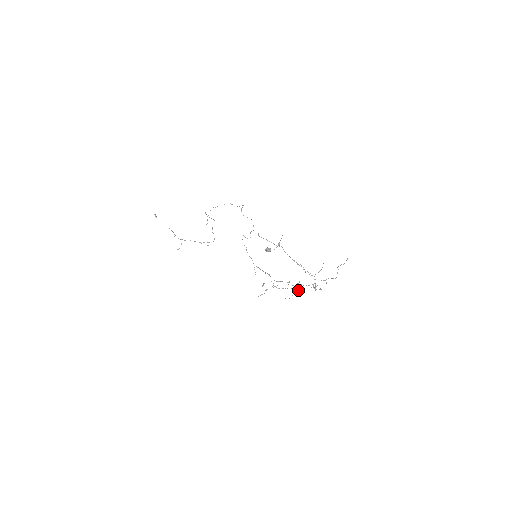
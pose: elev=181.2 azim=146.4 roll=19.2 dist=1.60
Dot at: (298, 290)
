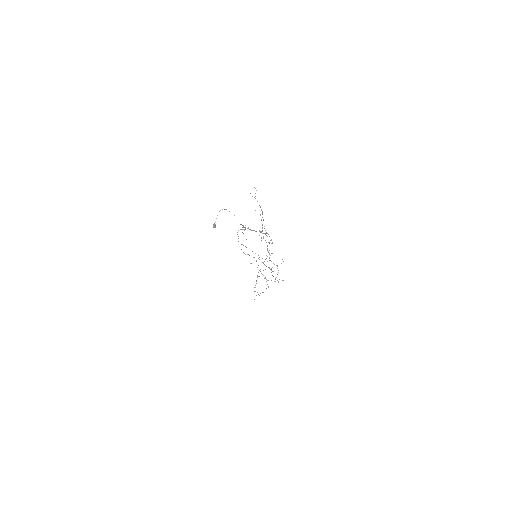
Dot at: occluded
